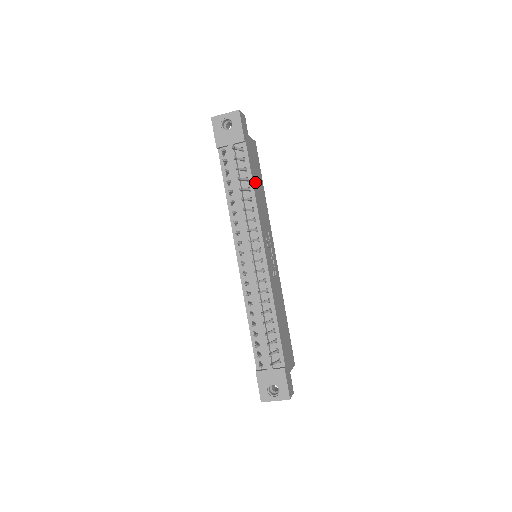
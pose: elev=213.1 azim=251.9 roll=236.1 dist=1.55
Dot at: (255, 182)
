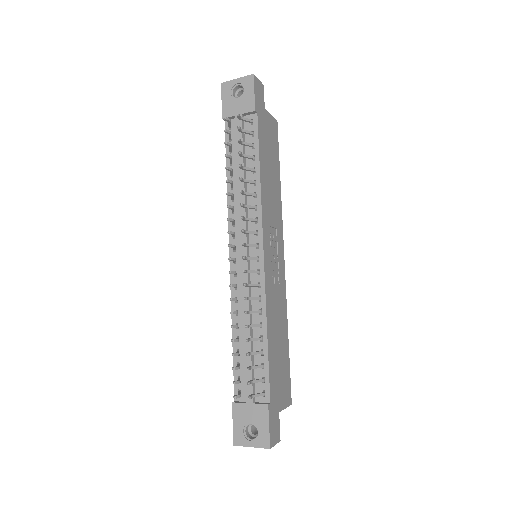
Dot at: (264, 163)
